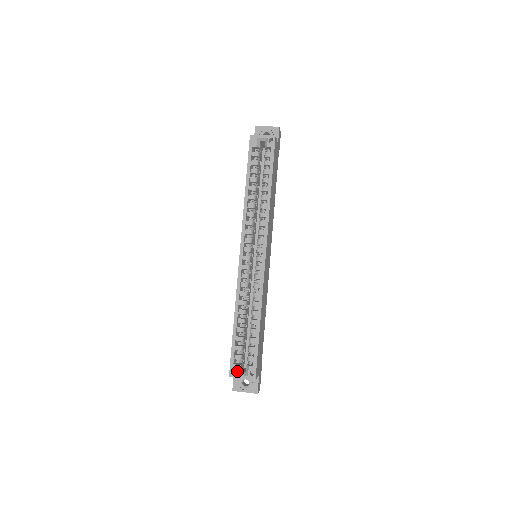
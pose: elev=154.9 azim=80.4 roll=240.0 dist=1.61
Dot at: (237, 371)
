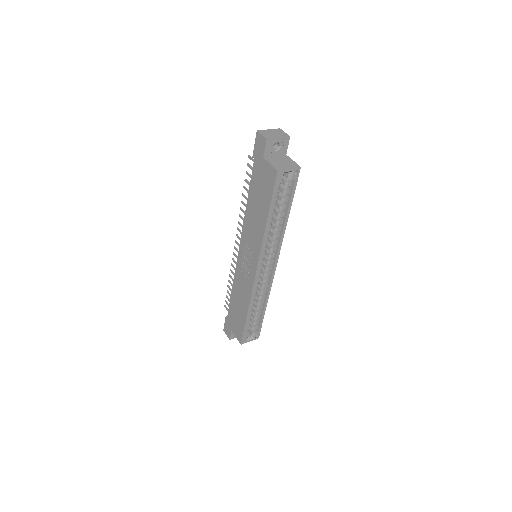
Dot at: (247, 340)
